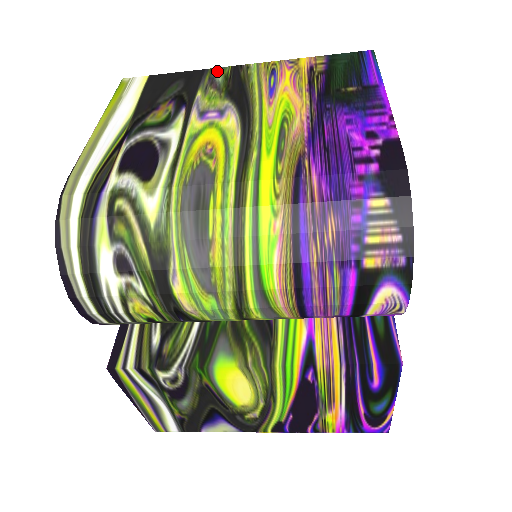
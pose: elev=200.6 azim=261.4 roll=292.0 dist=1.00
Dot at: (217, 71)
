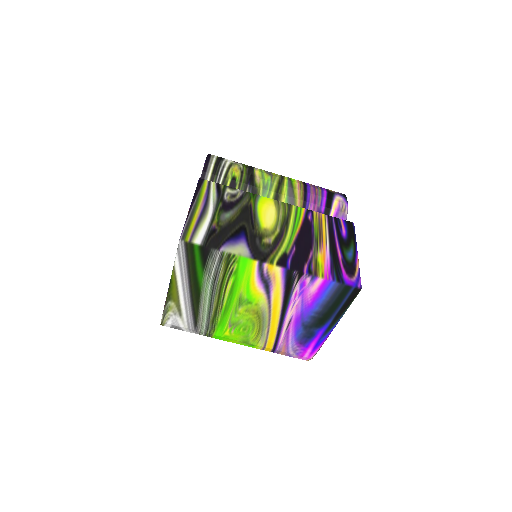
Dot at: occluded
